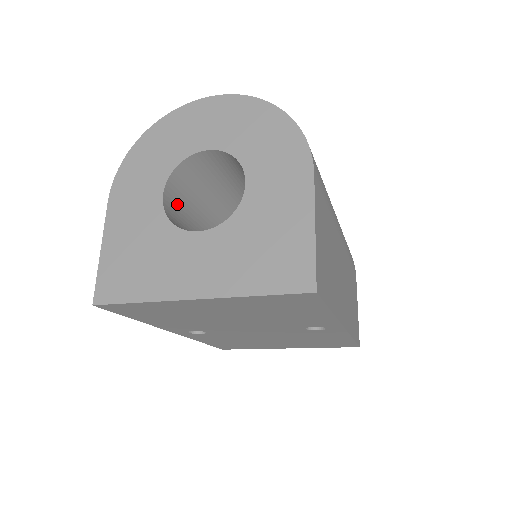
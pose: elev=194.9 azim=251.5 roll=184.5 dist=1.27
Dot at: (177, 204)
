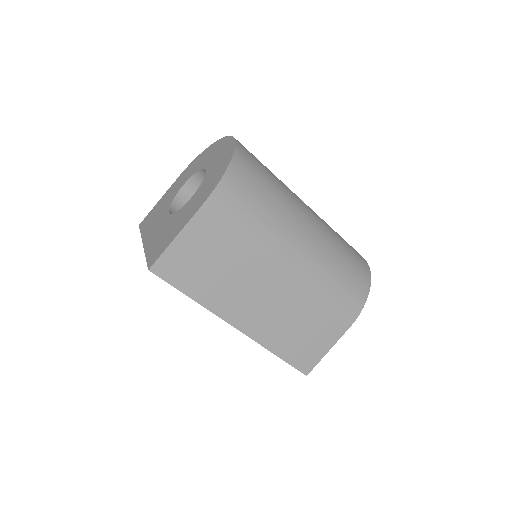
Dot at: occluded
